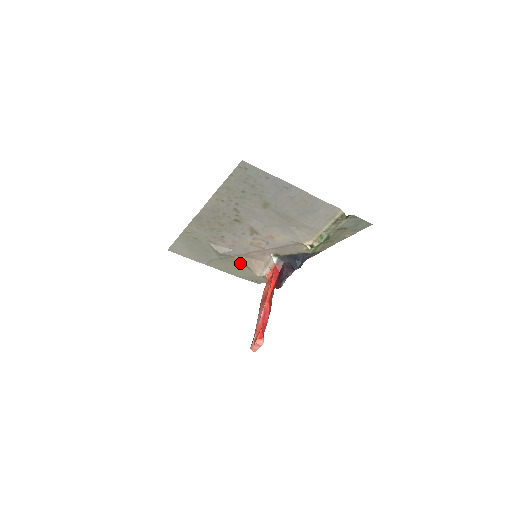
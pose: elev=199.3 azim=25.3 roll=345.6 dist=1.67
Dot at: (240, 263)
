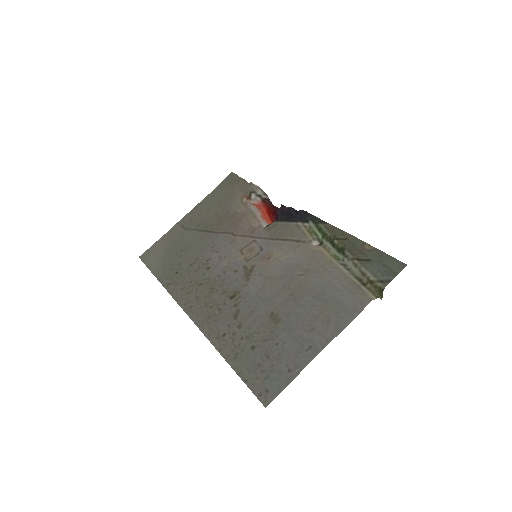
Dot at: (218, 217)
